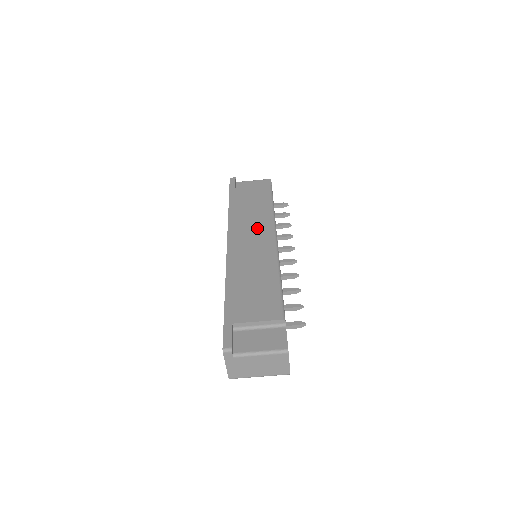
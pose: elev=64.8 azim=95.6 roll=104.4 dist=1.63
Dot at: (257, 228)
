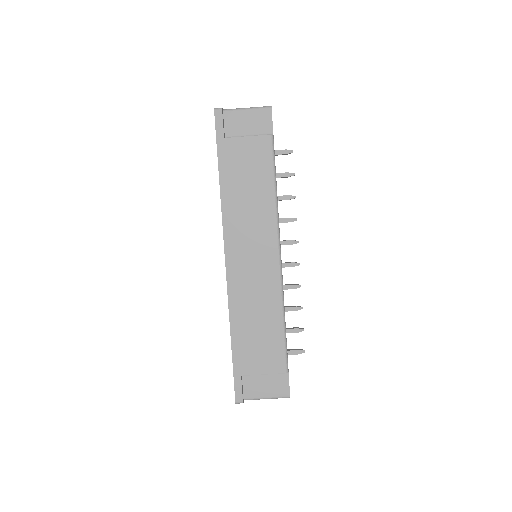
Dot at: (258, 233)
